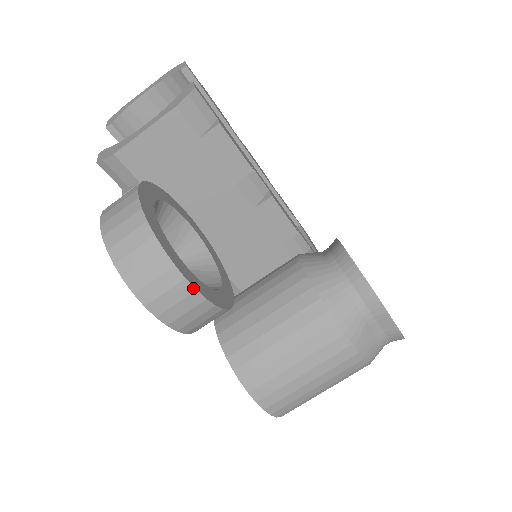
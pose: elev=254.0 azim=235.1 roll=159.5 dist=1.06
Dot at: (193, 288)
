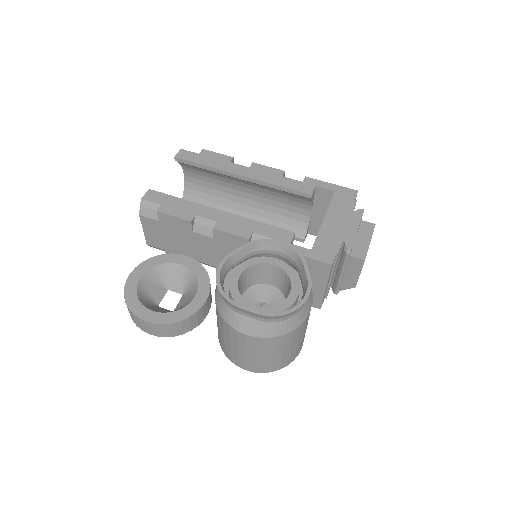
Dot at: (144, 321)
